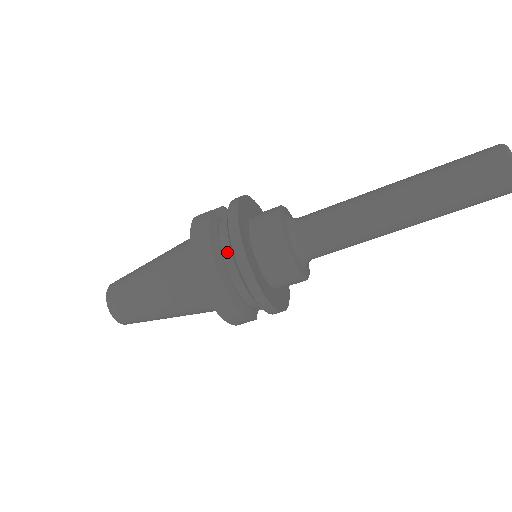
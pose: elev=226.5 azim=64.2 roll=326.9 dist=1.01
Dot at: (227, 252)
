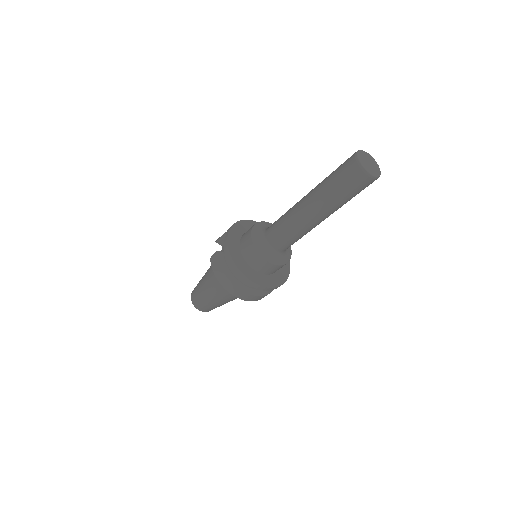
Dot at: occluded
